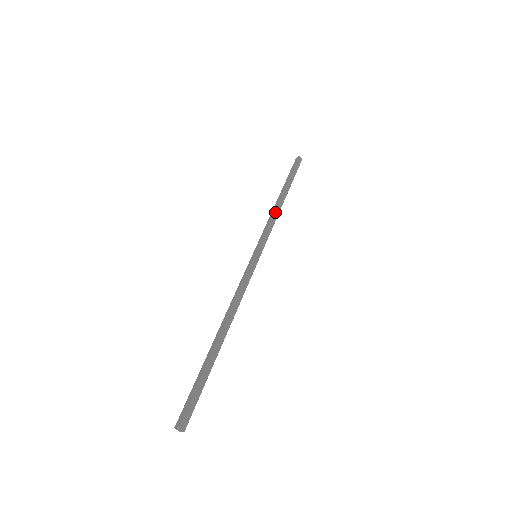
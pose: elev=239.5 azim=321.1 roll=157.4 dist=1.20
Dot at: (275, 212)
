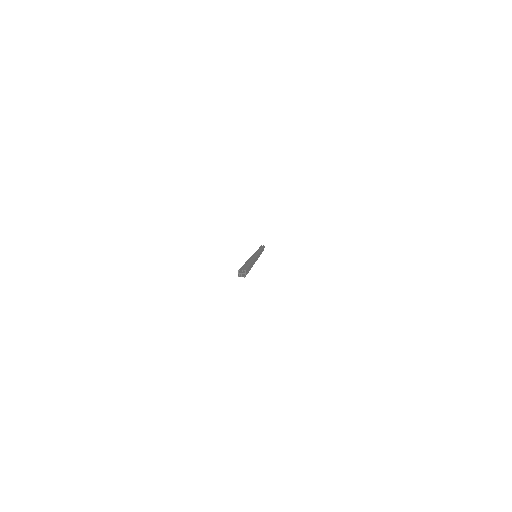
Dot at: occluded
